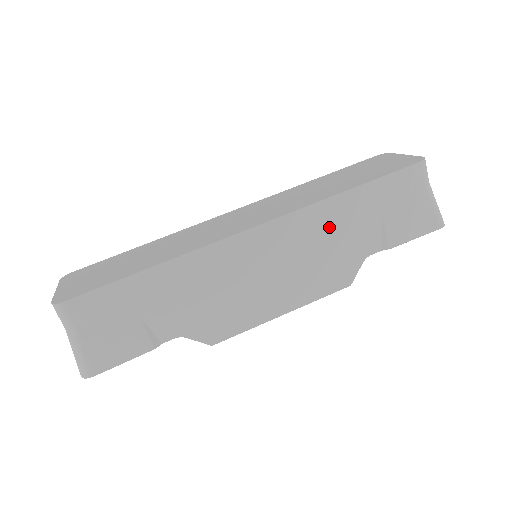
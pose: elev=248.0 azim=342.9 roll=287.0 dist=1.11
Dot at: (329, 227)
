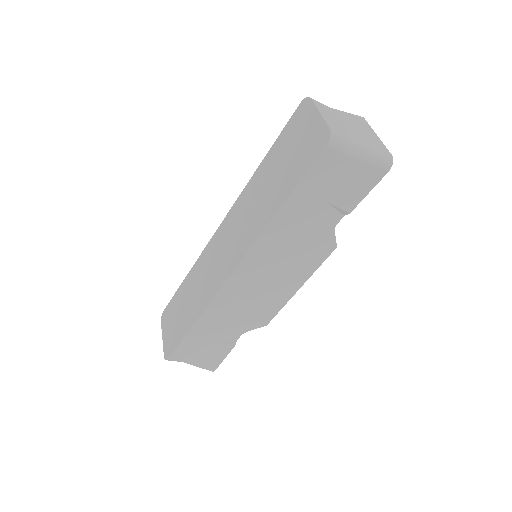
Dot at: (285, 236)
